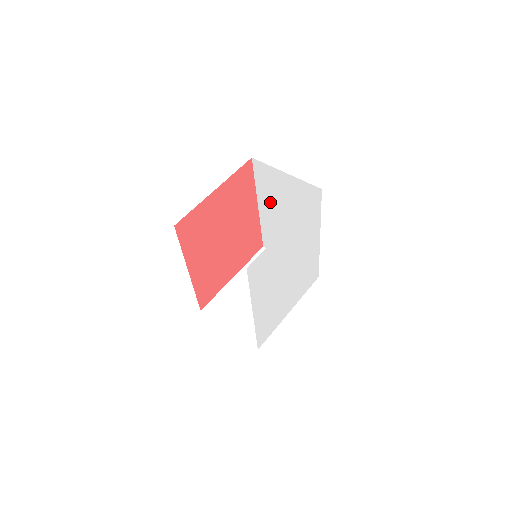
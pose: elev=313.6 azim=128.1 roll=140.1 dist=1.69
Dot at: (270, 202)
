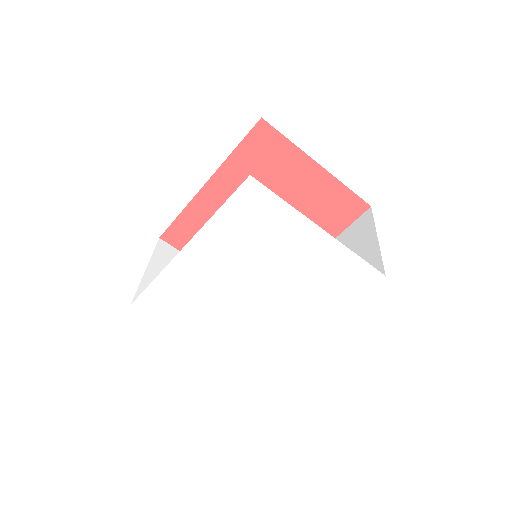
Dot at: occluded
